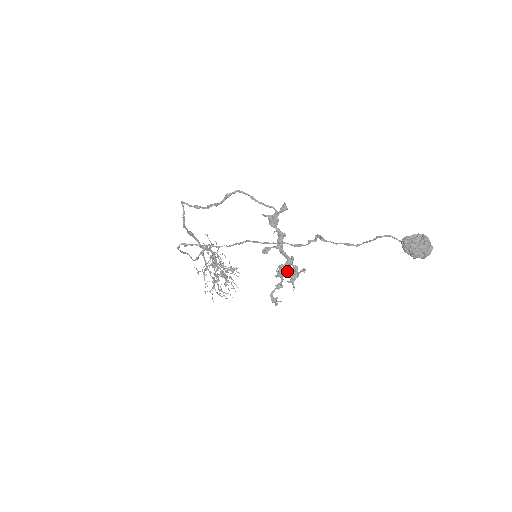
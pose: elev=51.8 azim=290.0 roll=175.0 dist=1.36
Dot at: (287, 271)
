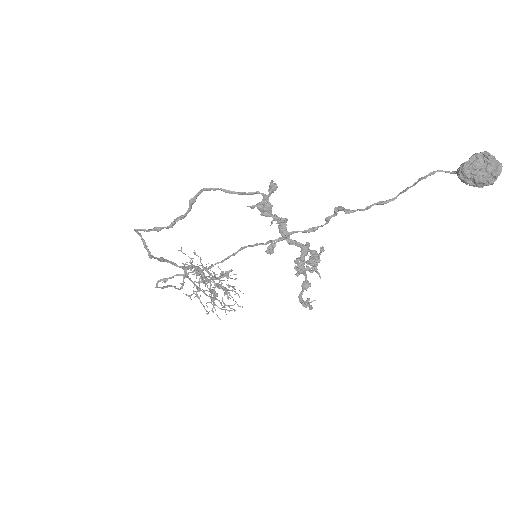
Dot at: (308, 263)
